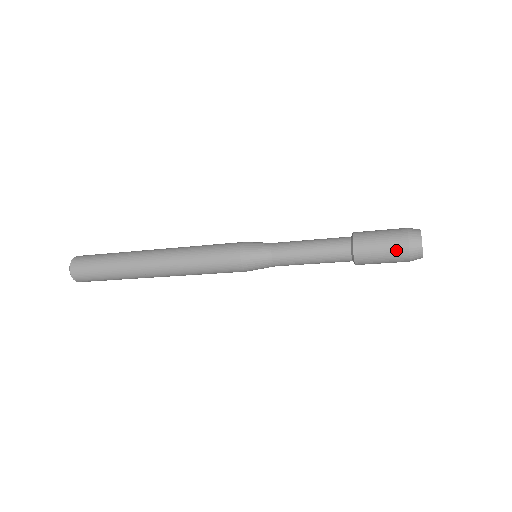
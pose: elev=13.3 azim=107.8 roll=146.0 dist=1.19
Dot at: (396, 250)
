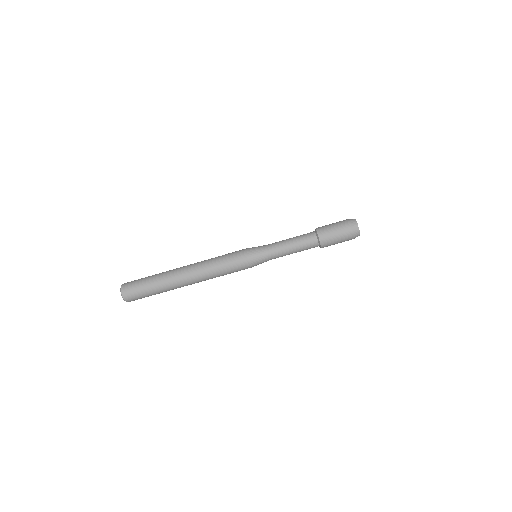
Dot at: (345, 234)
